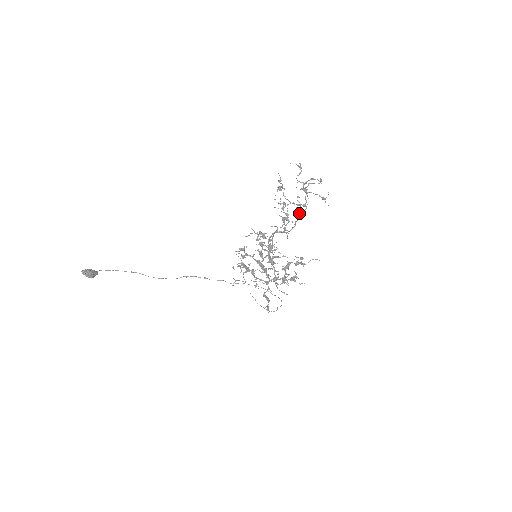
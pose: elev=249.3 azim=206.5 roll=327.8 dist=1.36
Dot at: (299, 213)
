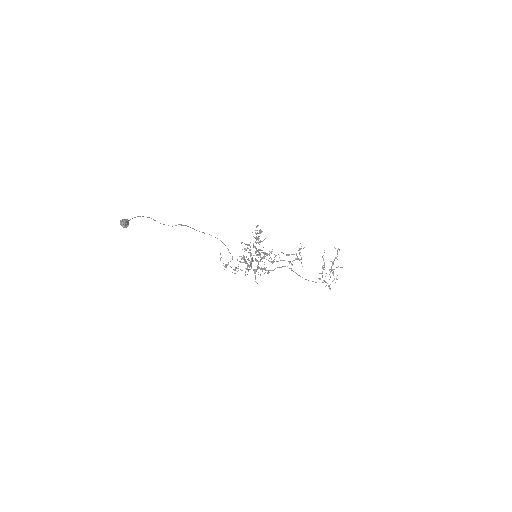
Dot at: occluded
